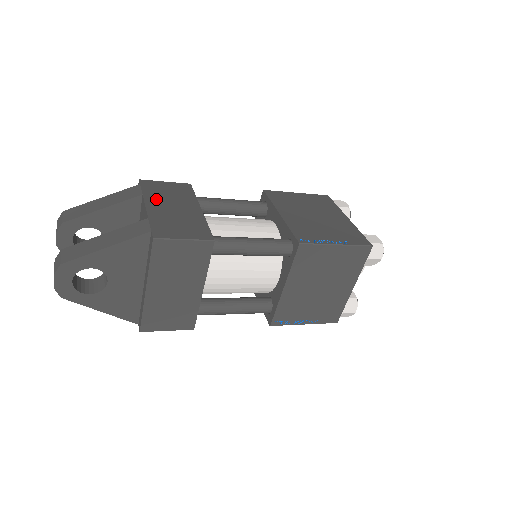
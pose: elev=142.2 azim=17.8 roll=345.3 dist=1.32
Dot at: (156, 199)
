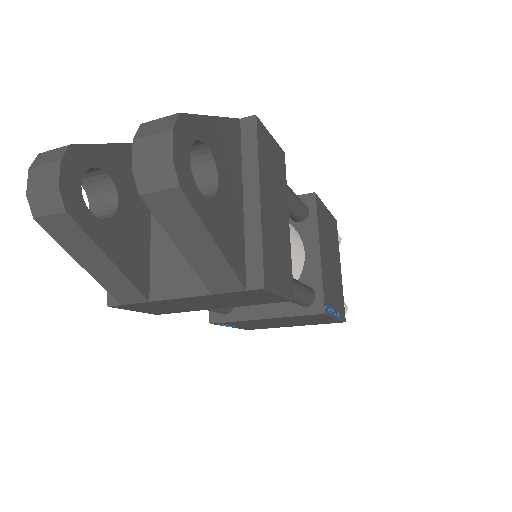
Dot at: occluded
